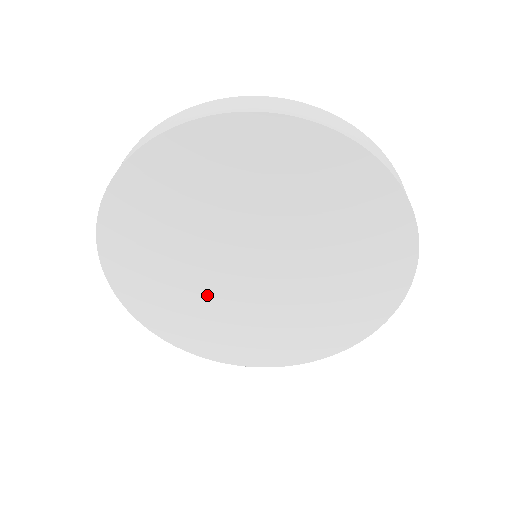
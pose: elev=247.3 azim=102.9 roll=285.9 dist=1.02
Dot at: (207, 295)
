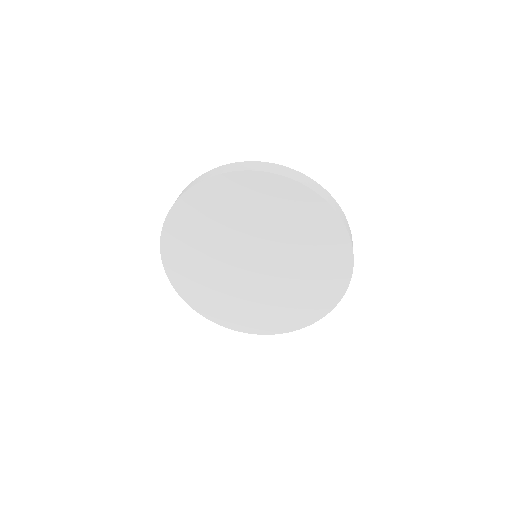
Dot at: (228, 283)
